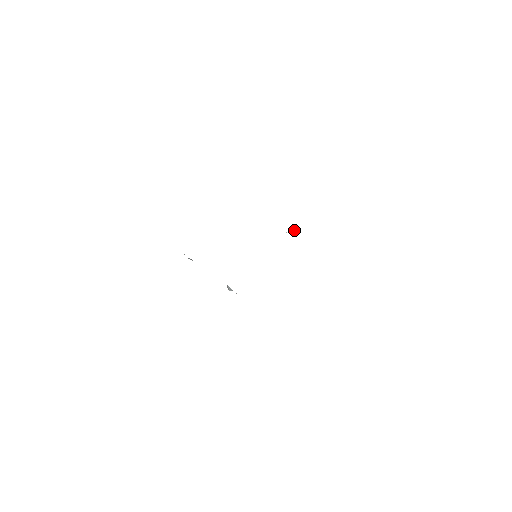
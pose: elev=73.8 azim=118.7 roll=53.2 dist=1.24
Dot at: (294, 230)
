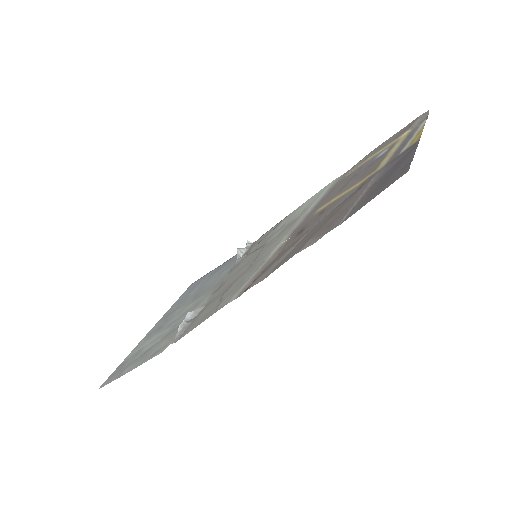
Dot at: (289, 236)
